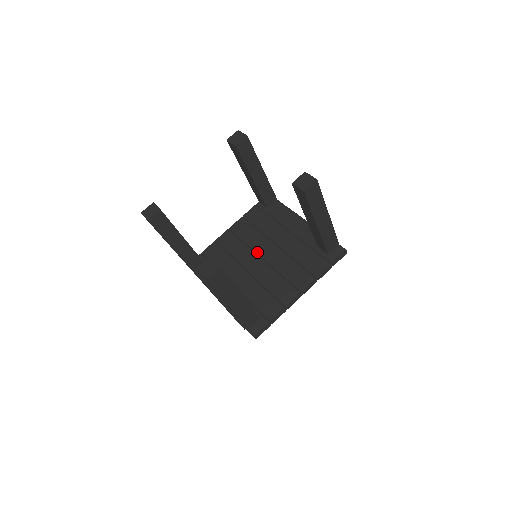
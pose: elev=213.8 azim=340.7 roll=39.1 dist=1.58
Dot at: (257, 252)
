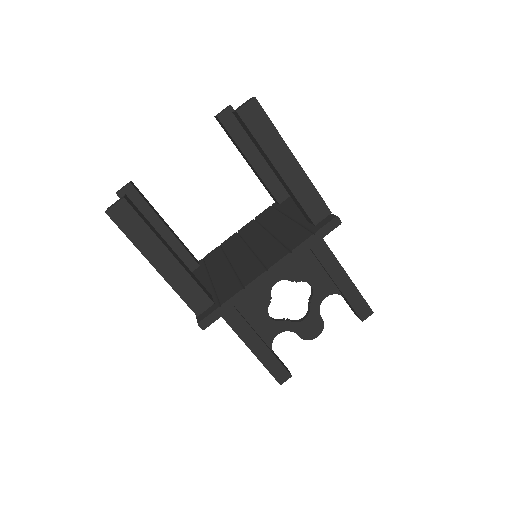
Dot at: (248, 244)
